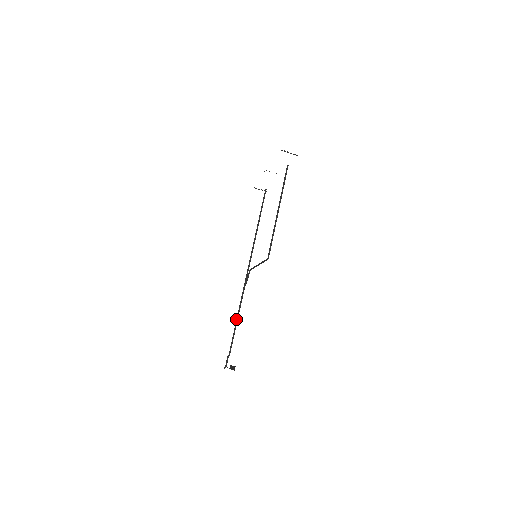
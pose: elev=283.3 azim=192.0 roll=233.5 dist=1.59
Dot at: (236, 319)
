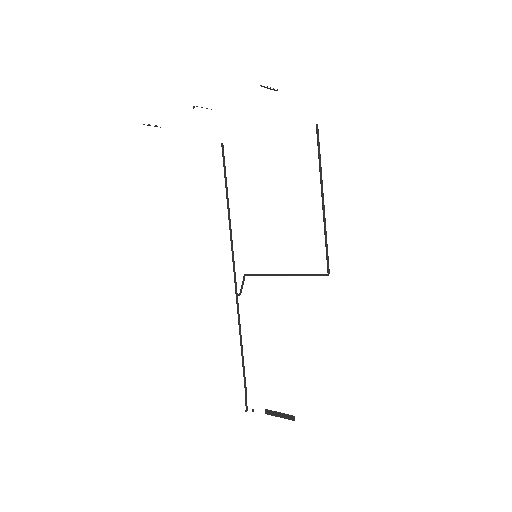
Dot at: (240, 345)
